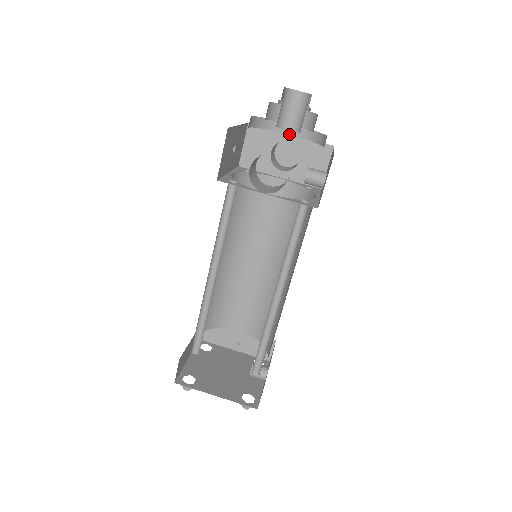
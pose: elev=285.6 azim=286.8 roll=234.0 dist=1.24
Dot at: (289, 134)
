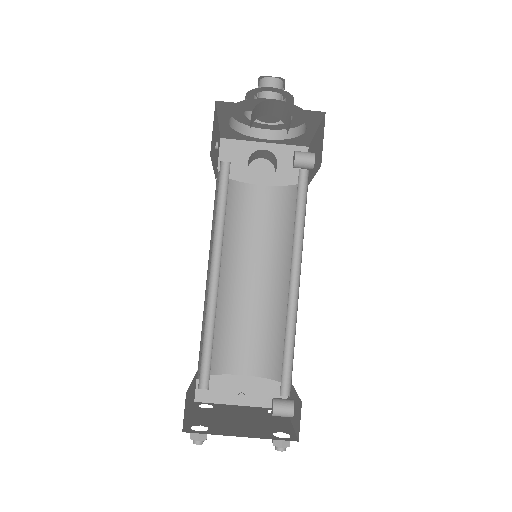
Dot at: (264, 139)
